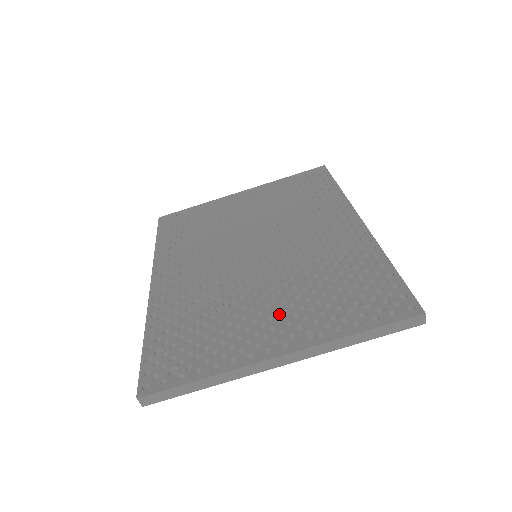
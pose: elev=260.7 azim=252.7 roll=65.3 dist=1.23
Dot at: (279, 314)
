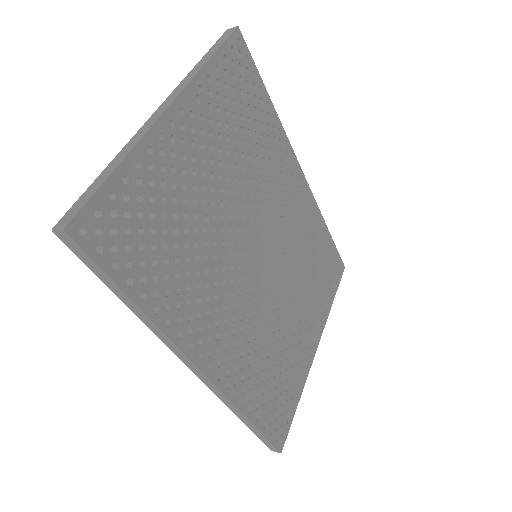
Dot at: occluded
